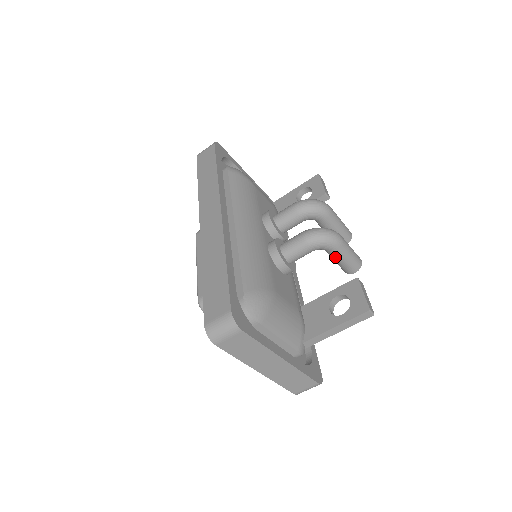
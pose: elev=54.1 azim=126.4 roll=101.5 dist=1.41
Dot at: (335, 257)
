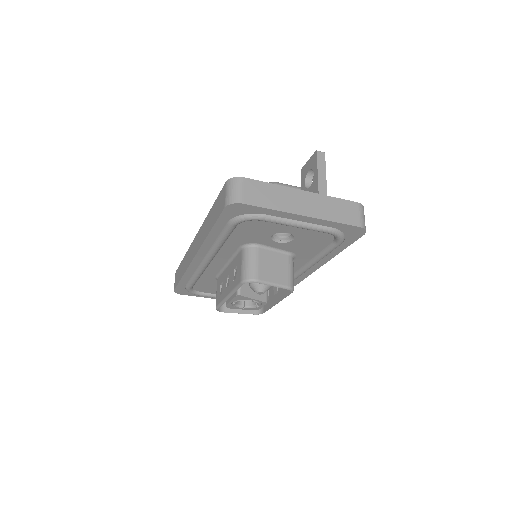
Dot at: occluded
